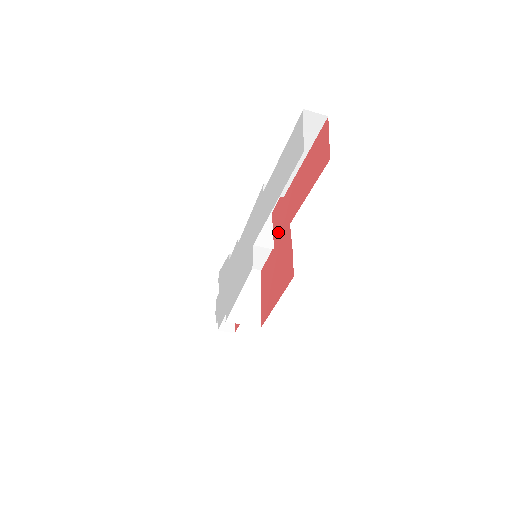
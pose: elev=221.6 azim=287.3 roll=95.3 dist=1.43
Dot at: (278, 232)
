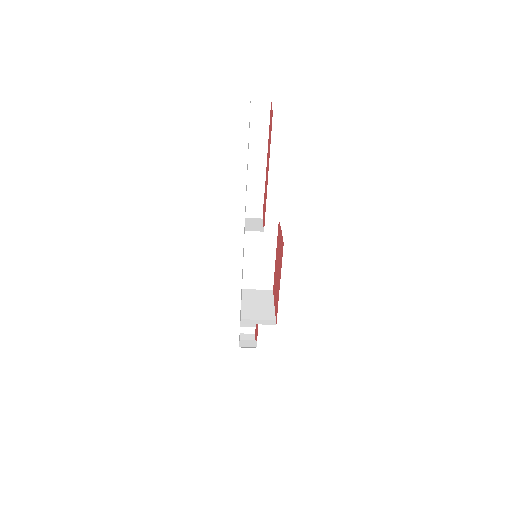
Dot at: (264, 216)
